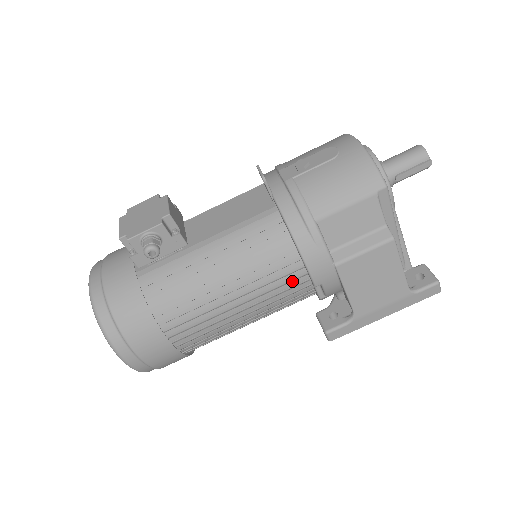
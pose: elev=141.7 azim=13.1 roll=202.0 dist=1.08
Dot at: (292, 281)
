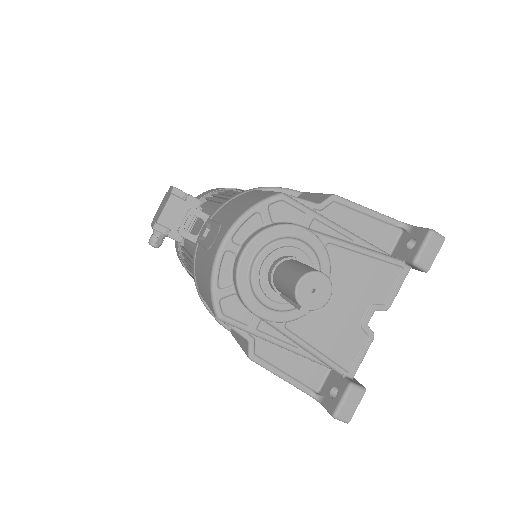
Dot at: occluded
